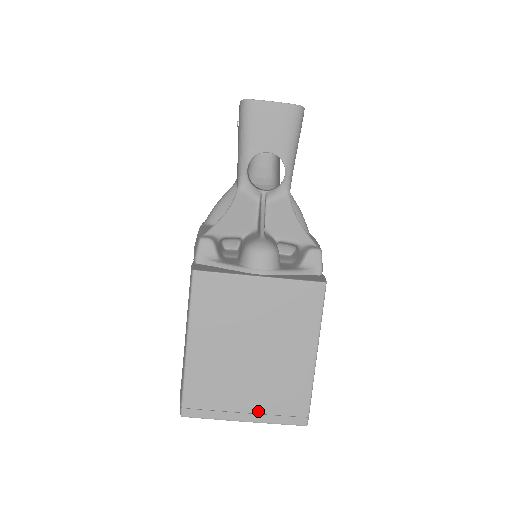
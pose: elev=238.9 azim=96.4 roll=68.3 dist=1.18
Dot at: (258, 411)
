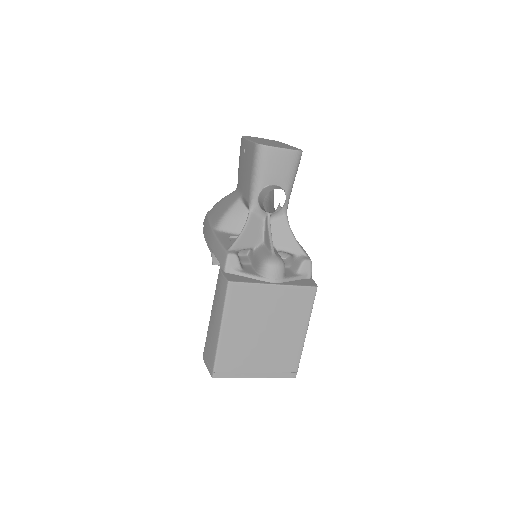
Dot at: (265, 371)
